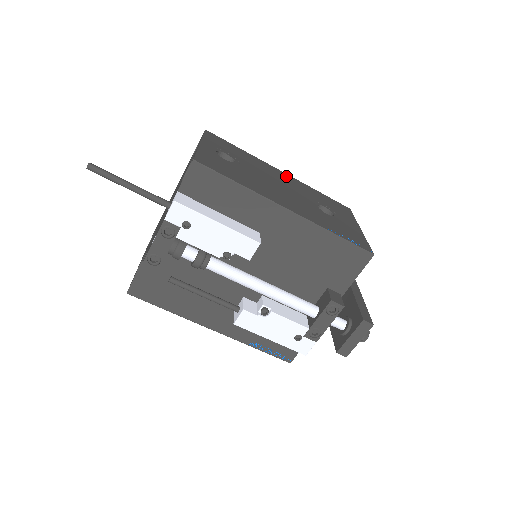
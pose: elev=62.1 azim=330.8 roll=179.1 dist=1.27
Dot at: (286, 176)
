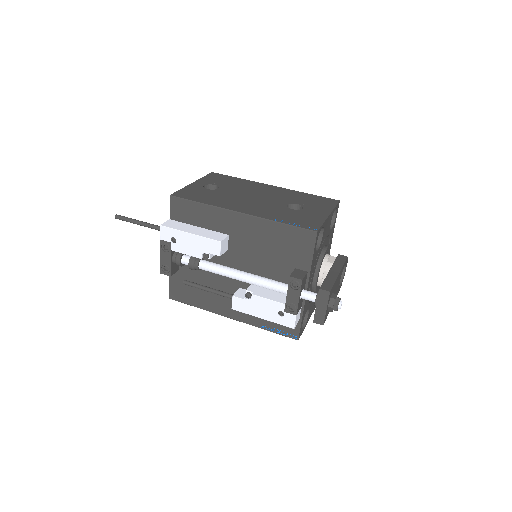
Dot at: (274, 188)
